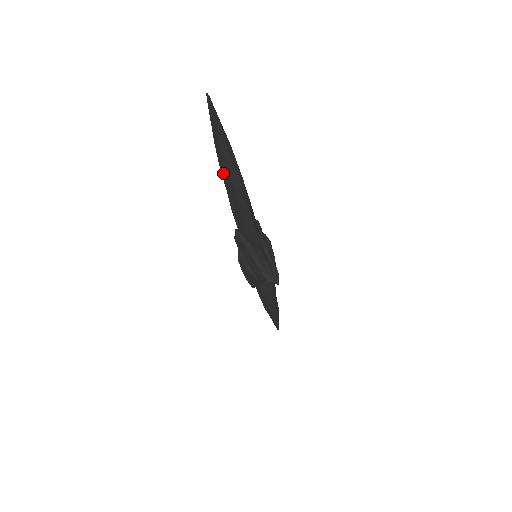
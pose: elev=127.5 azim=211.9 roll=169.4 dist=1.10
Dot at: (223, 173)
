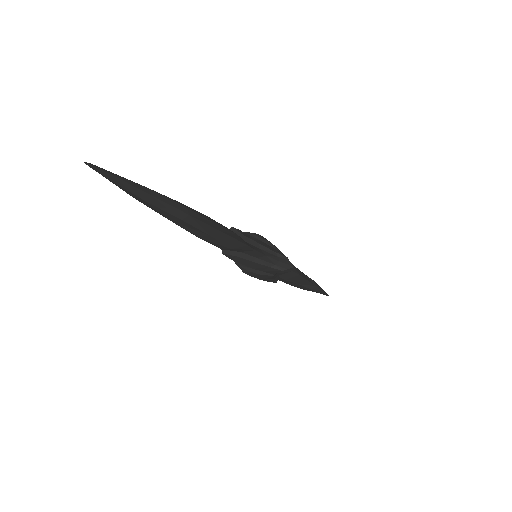
Dot at: (163, 216)
